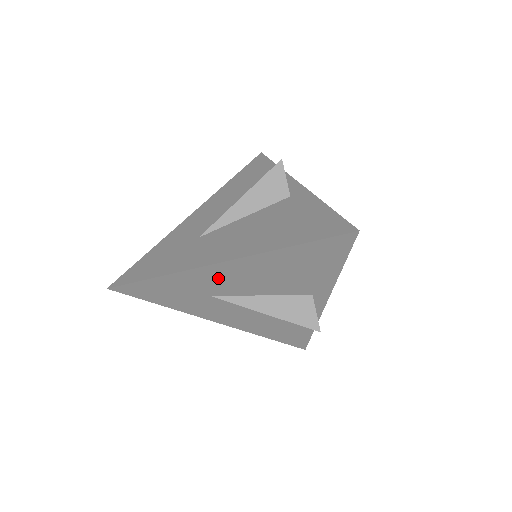
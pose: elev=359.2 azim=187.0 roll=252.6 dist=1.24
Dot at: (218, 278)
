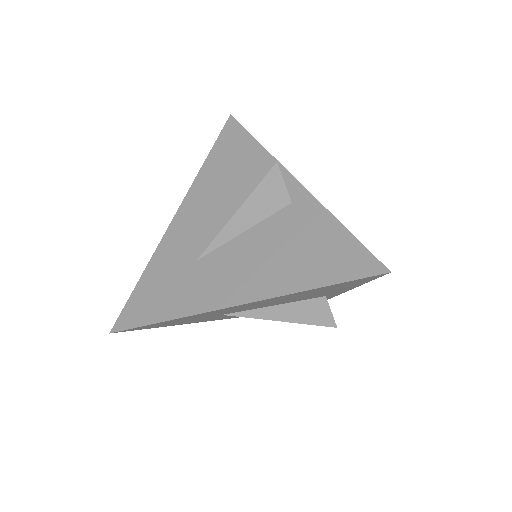
Dot at: (232, 309)
